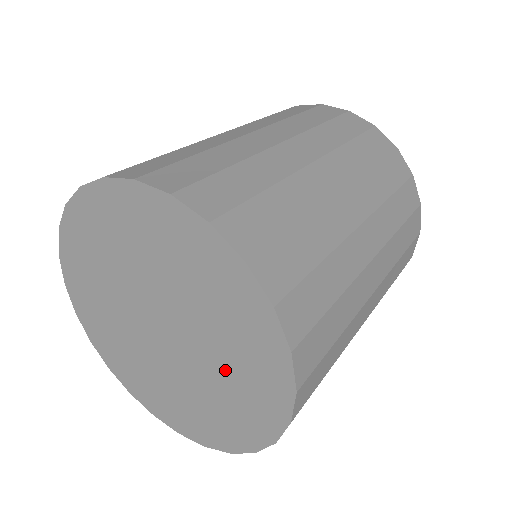
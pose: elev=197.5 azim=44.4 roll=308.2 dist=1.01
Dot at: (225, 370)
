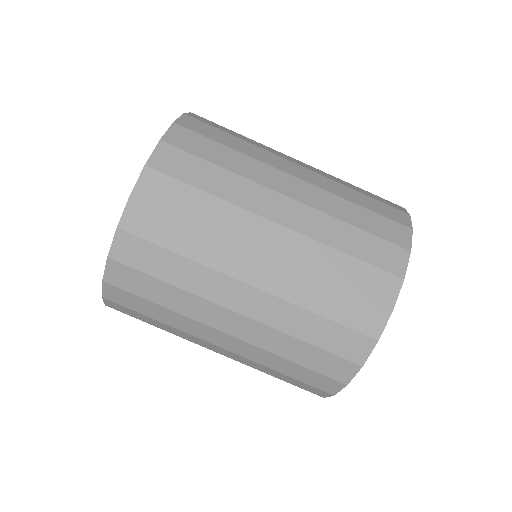
Dot at: occluded
